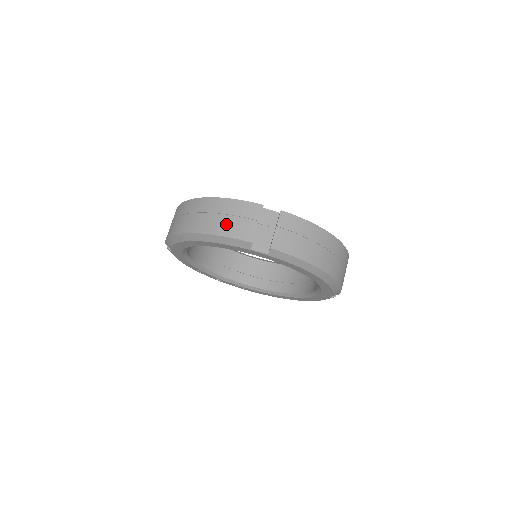
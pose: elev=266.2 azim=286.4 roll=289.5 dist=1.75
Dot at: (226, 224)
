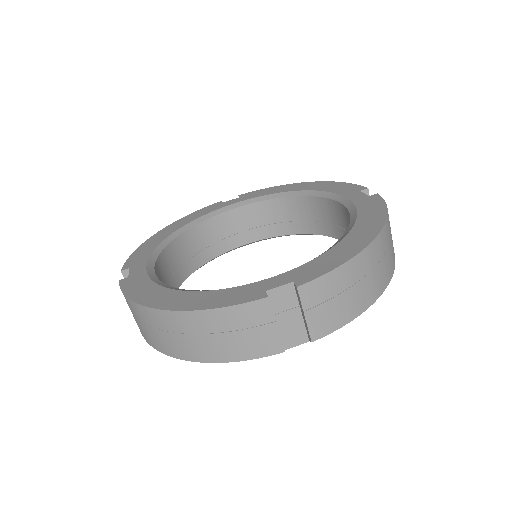
Dot at: (231, 346)
